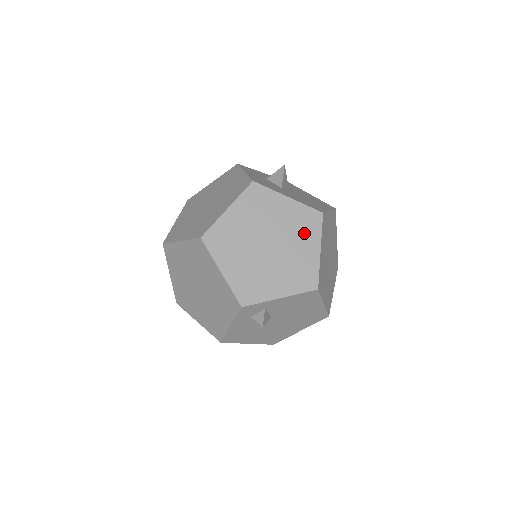
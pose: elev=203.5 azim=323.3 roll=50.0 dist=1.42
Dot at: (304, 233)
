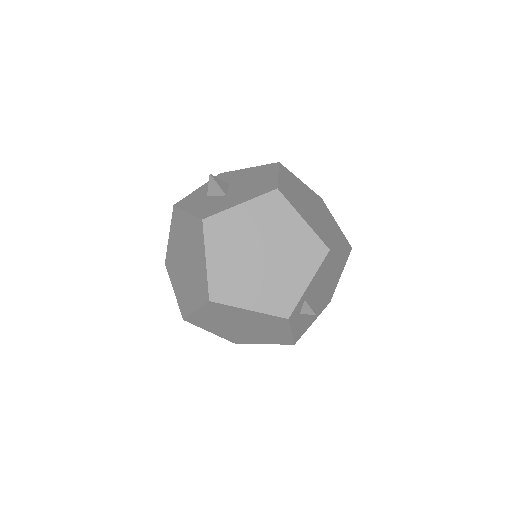
Dot at: (279, 219)
